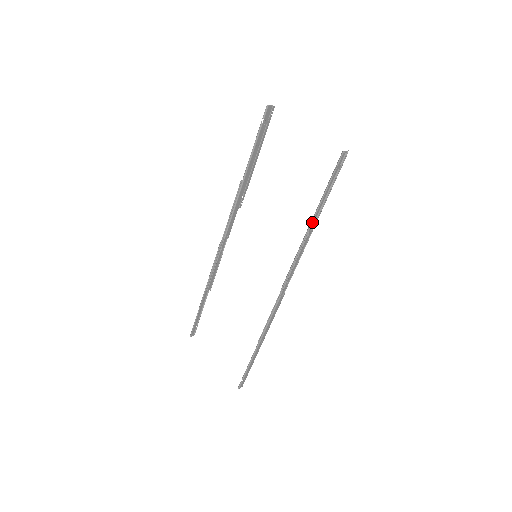
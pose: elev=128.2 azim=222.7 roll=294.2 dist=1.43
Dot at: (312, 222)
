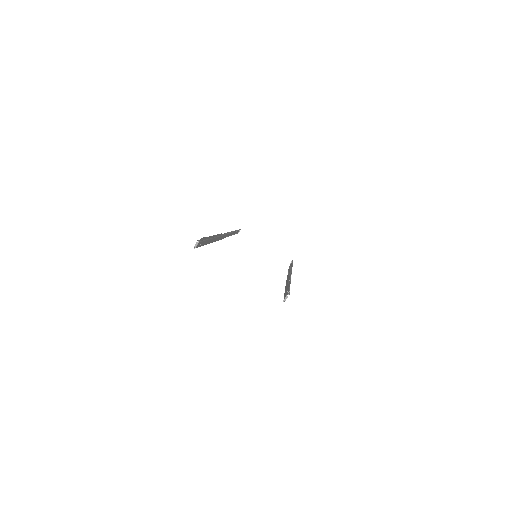
Dot at: (286, 285)
